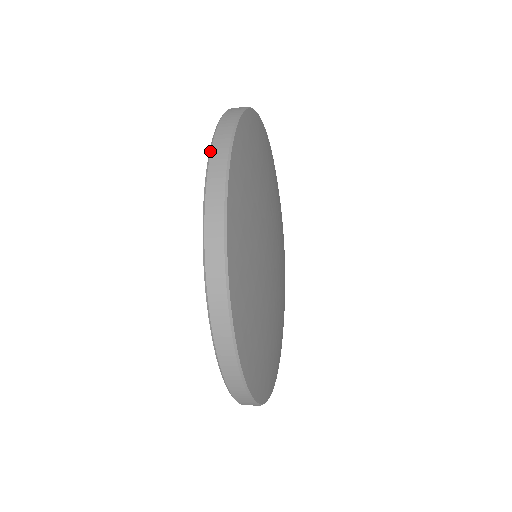
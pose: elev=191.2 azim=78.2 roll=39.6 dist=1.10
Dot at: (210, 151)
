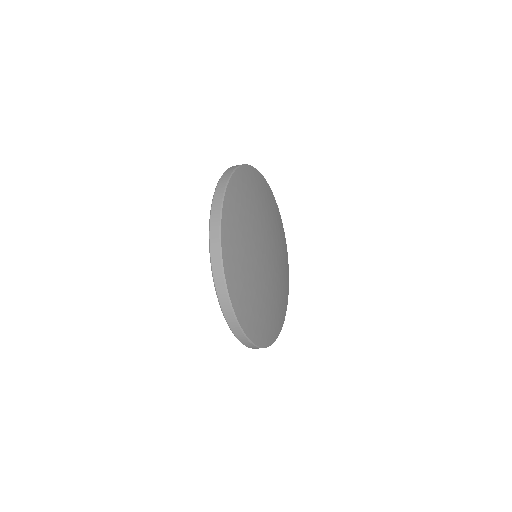
Dot at: occluded
